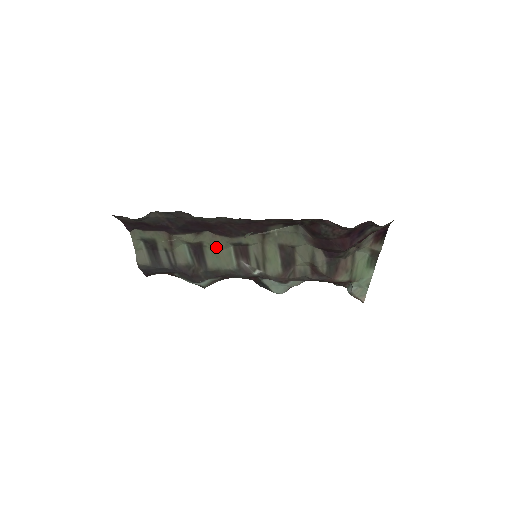
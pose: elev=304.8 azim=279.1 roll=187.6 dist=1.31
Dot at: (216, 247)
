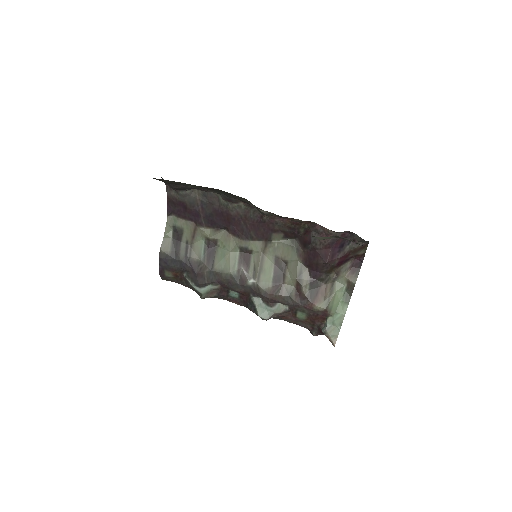
Dot at: (227, 248)
